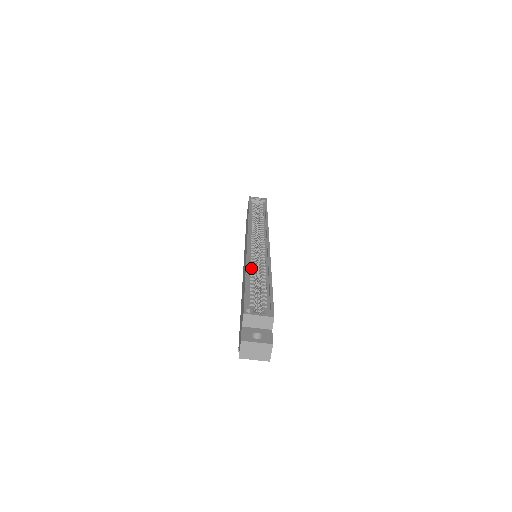
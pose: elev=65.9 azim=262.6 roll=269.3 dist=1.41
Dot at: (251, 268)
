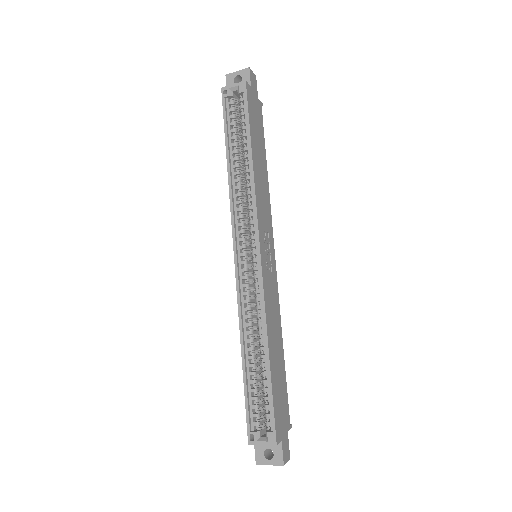
Dot at: (247, 334)
